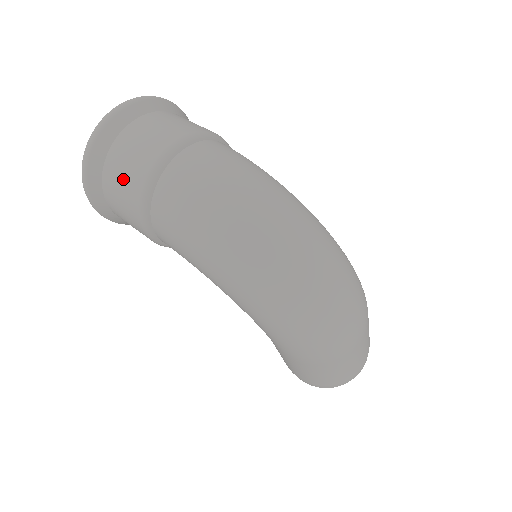
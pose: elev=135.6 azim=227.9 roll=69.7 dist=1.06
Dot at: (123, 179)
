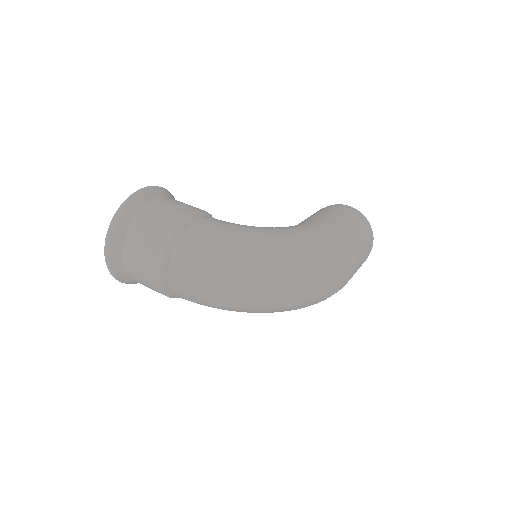
Dot at: (147, 286)
